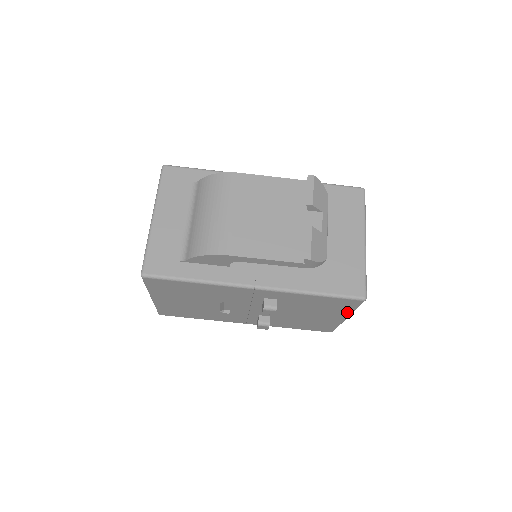
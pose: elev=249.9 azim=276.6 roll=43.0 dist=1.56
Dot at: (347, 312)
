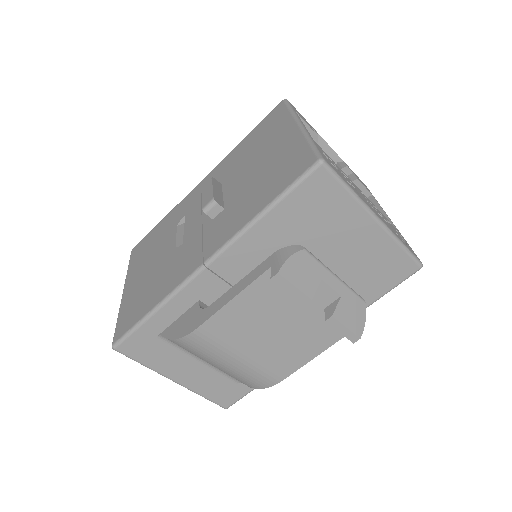
Dot at: occluded
